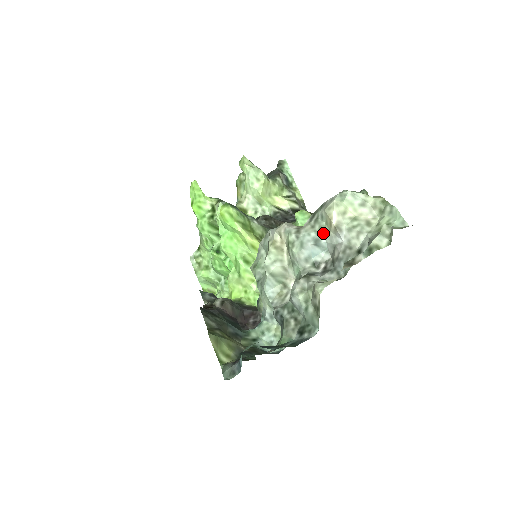
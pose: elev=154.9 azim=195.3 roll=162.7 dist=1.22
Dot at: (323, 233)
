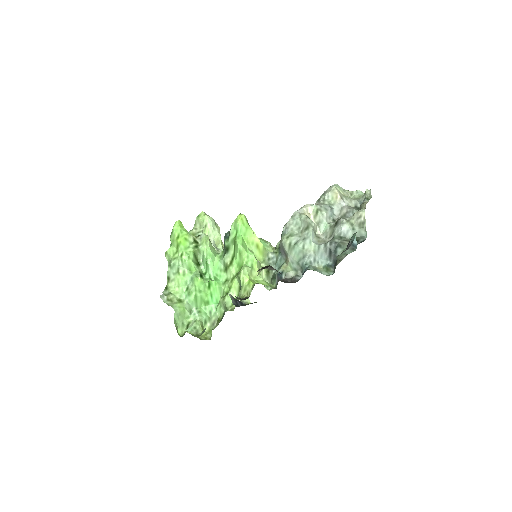
Dot at: (331, 205)
